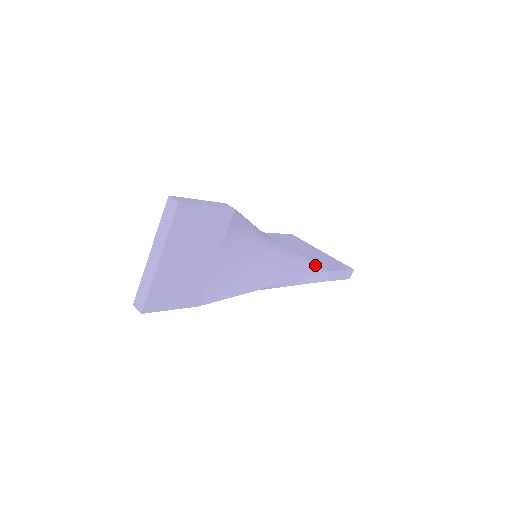
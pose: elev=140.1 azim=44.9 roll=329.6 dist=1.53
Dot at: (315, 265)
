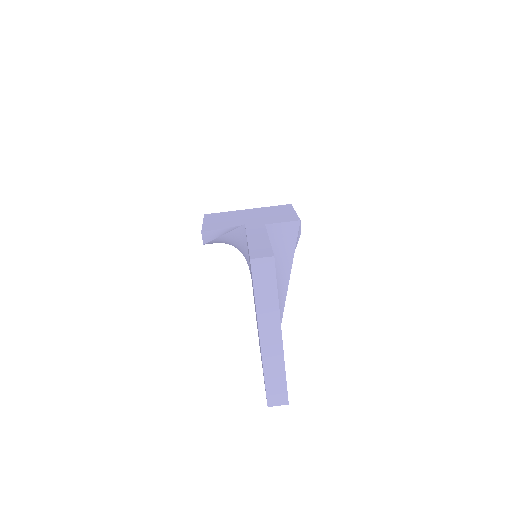
Dot at: (285, 223)
